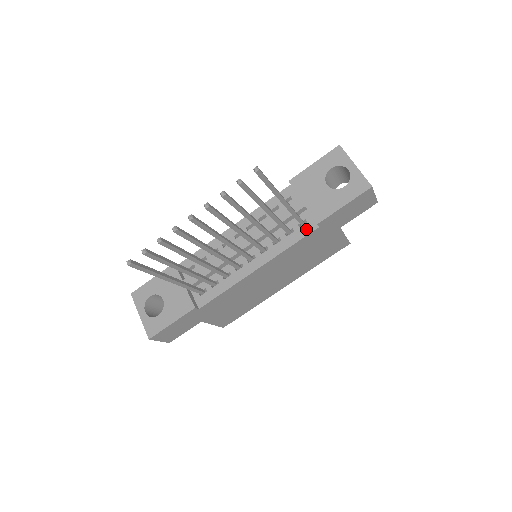
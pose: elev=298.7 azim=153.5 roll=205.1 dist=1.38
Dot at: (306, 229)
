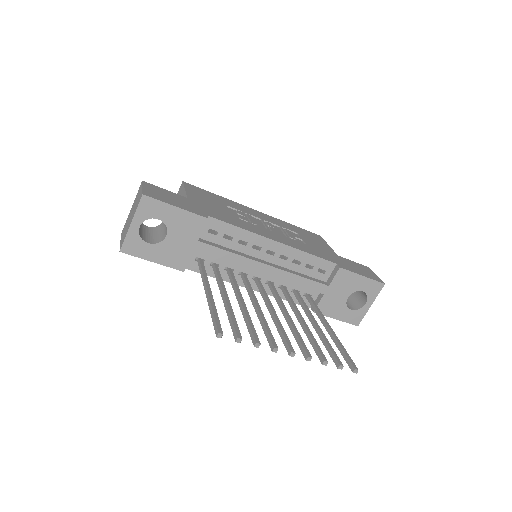
Dot at: (304, 301)
